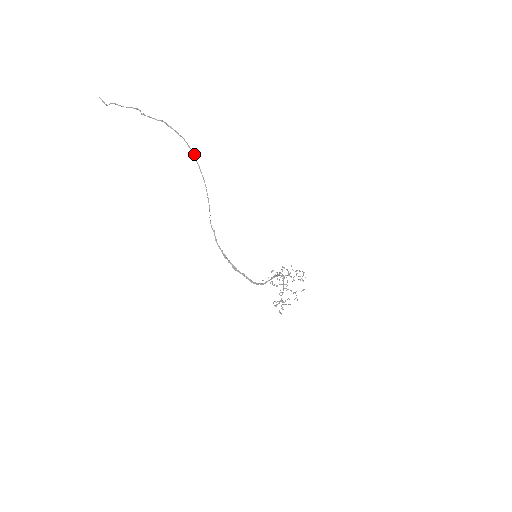
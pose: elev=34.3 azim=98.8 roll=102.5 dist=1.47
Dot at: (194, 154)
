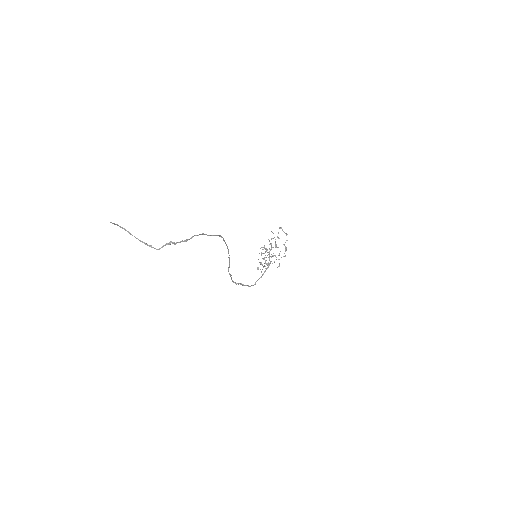
Dot at: occluded
